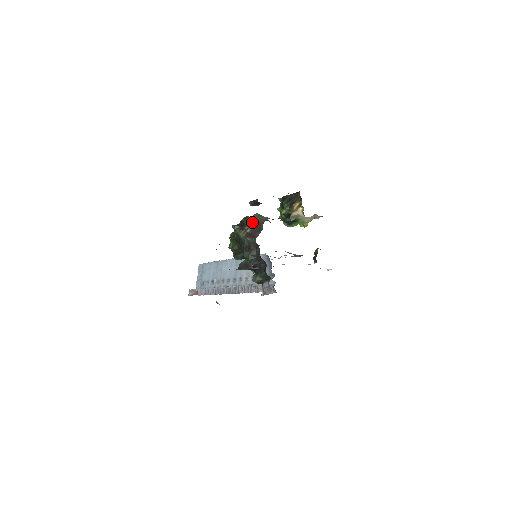
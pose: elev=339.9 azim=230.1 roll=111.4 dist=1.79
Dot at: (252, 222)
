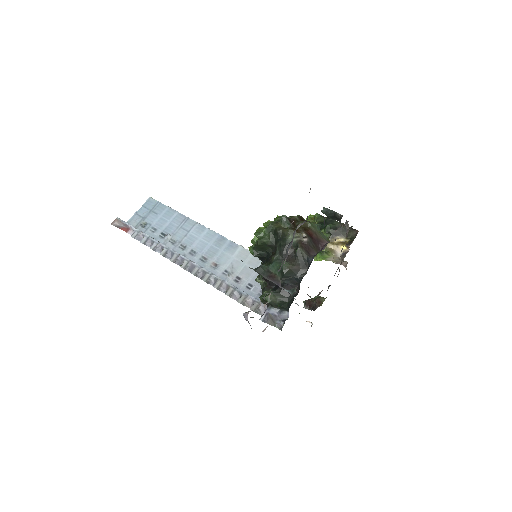
Dot at: (312, 232)
